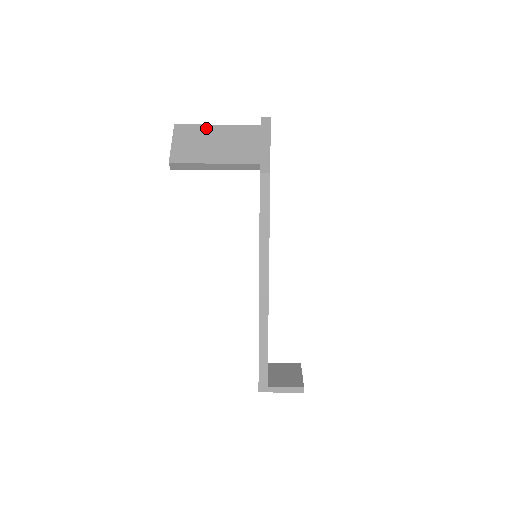
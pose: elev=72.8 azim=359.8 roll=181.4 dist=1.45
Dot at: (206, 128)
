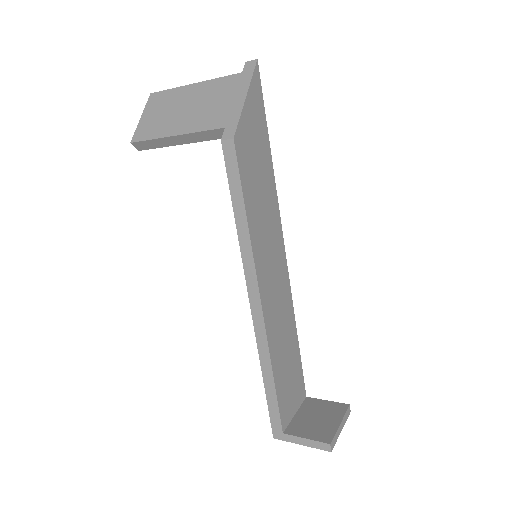
Dot at: (180, 91)
